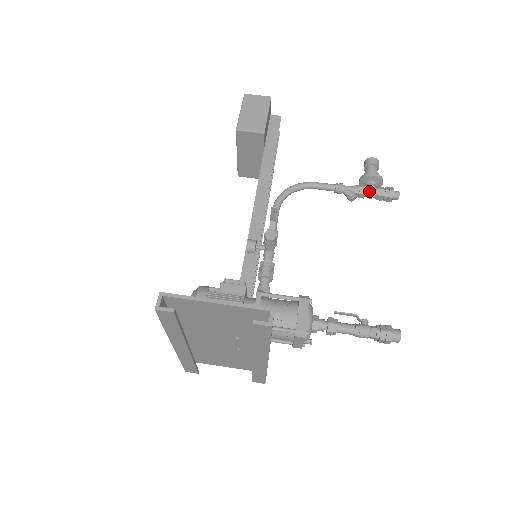
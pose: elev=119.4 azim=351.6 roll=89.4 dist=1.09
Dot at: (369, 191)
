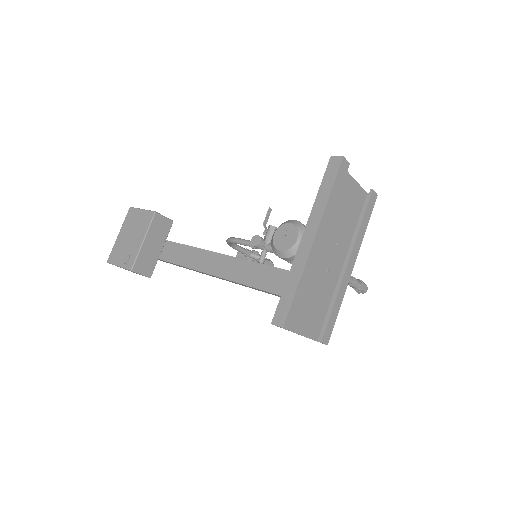
Dot at: occluded
